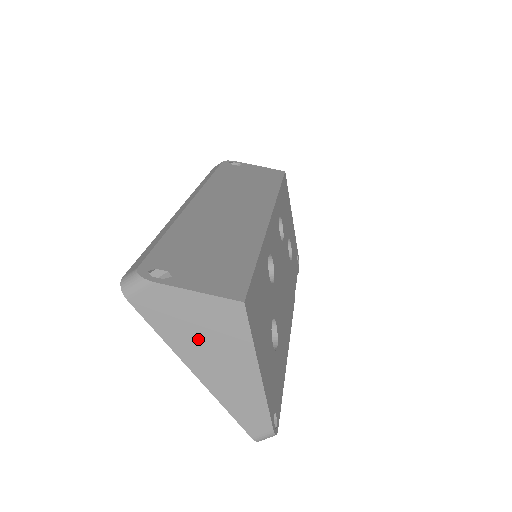
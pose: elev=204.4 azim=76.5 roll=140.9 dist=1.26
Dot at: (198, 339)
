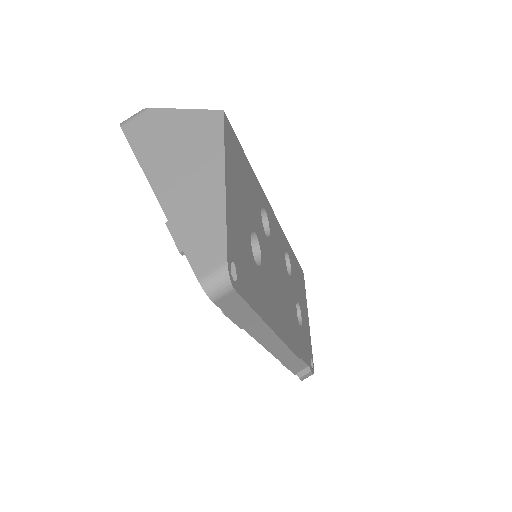
Dot at: (171, 153)
